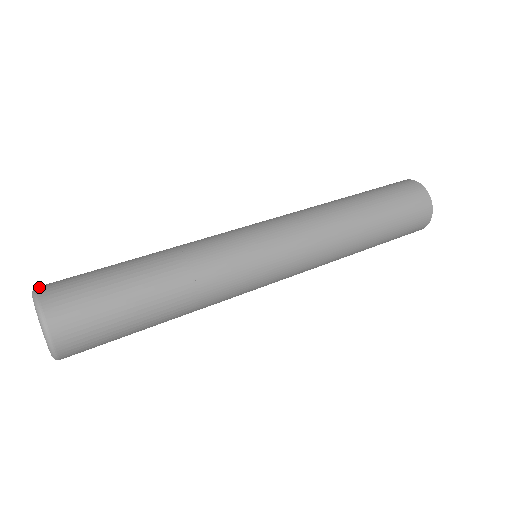
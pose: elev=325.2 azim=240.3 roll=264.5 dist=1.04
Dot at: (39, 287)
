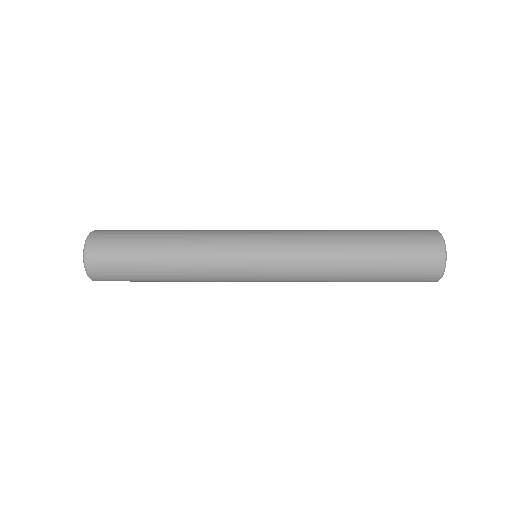
Dot at: occluded
